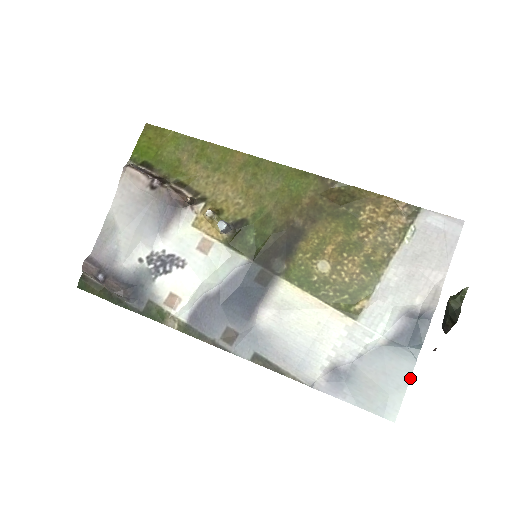
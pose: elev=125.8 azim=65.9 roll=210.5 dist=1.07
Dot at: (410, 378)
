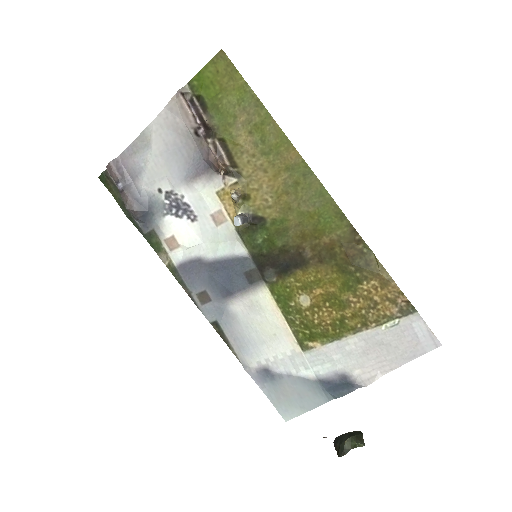
Dot at: (314, 408)
